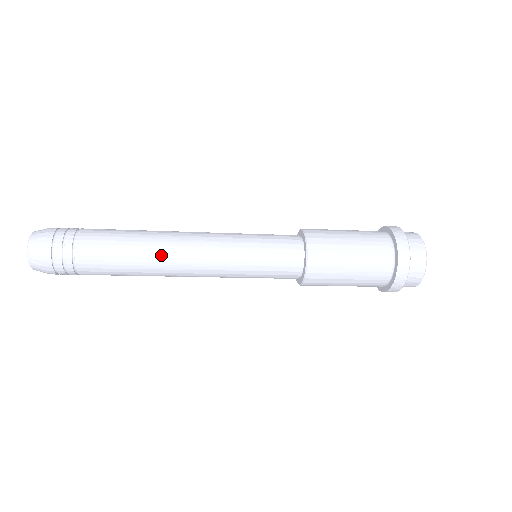
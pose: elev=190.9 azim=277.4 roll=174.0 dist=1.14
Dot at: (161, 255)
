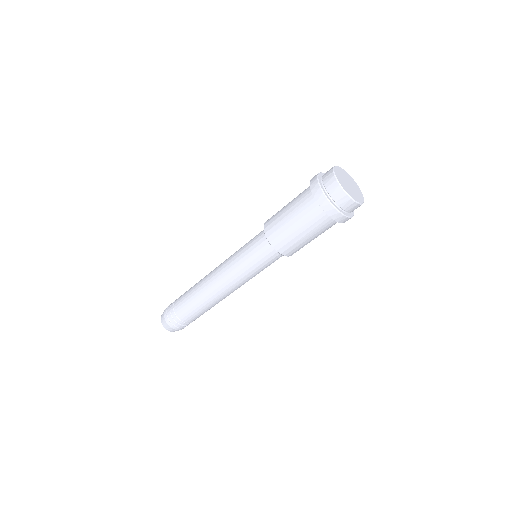
Dot at: occluded
